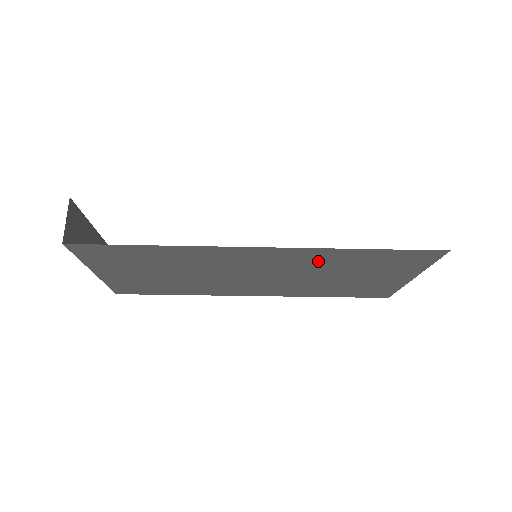
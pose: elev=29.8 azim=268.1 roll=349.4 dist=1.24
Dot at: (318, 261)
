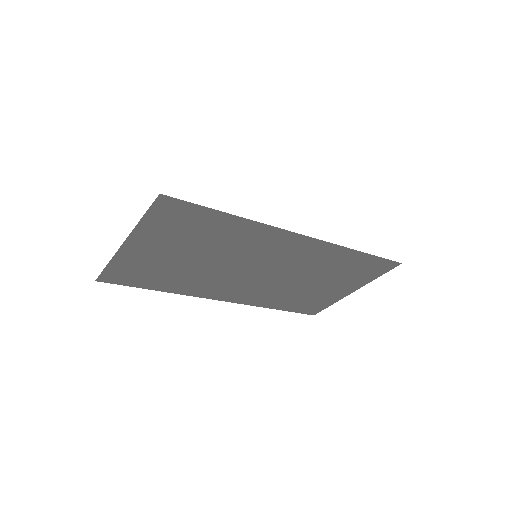
Dot at: (321, 260)
